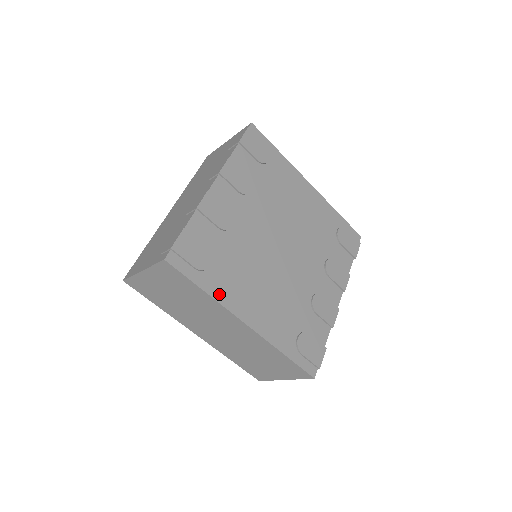
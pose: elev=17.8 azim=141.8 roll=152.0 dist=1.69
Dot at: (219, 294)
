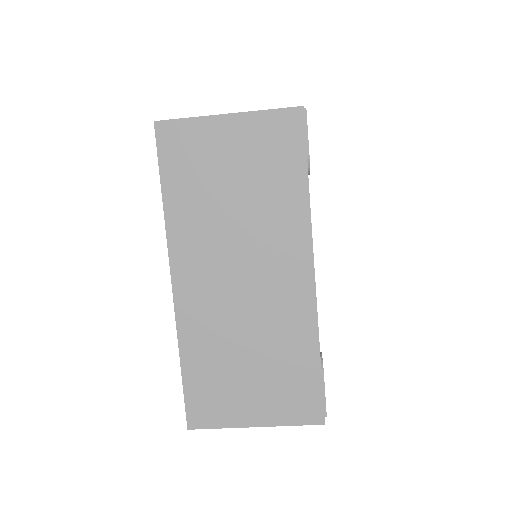
Dot at: occluded
